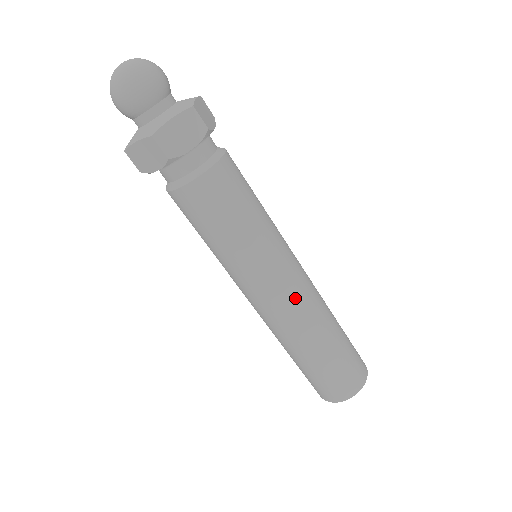
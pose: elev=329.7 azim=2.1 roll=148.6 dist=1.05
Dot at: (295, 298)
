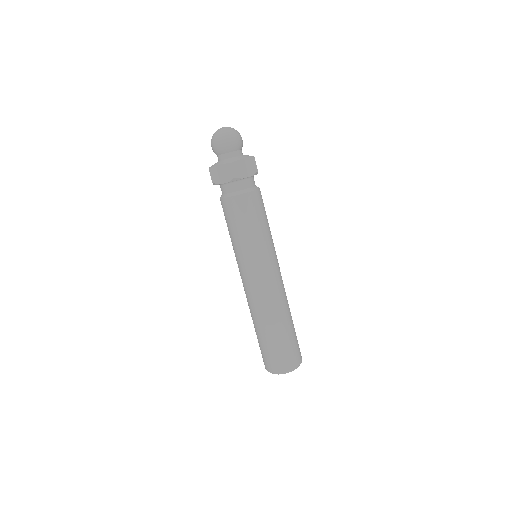
Dot at: (254, 290)
